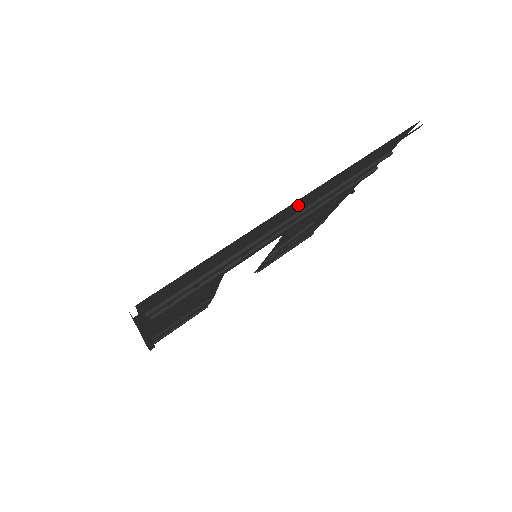
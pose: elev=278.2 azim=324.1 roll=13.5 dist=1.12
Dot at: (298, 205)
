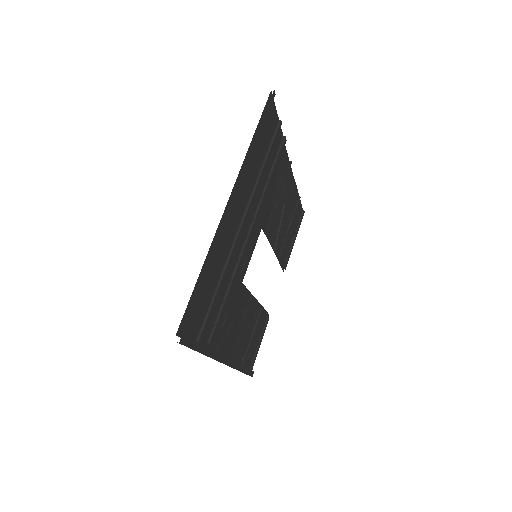
Dot at: (230, 203)
